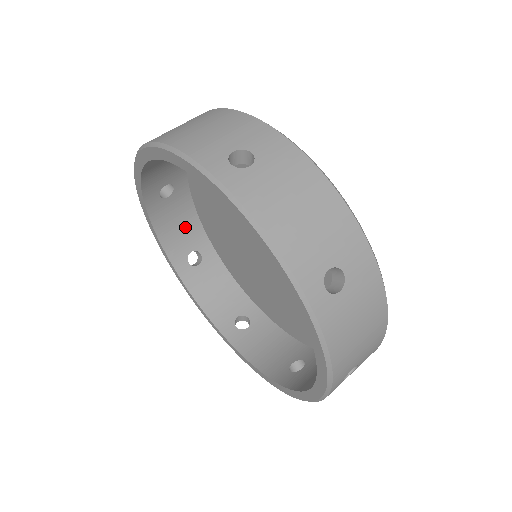
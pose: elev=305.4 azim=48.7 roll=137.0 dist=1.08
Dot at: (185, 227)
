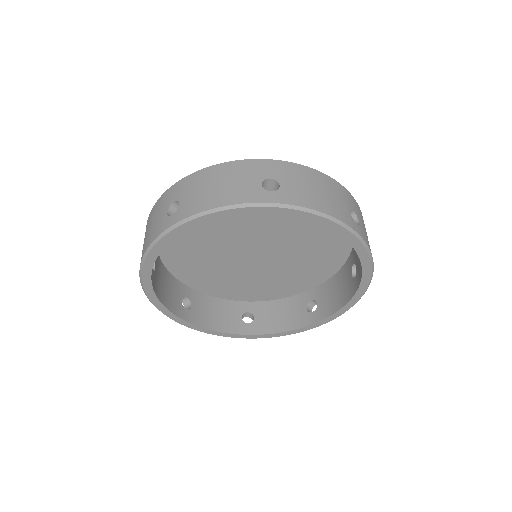
Dot at: (221, 311)
